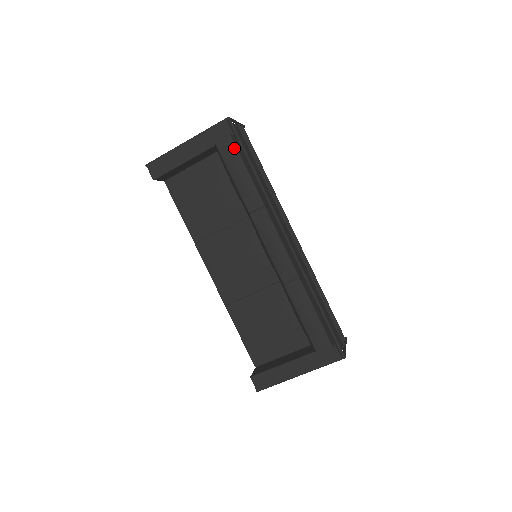
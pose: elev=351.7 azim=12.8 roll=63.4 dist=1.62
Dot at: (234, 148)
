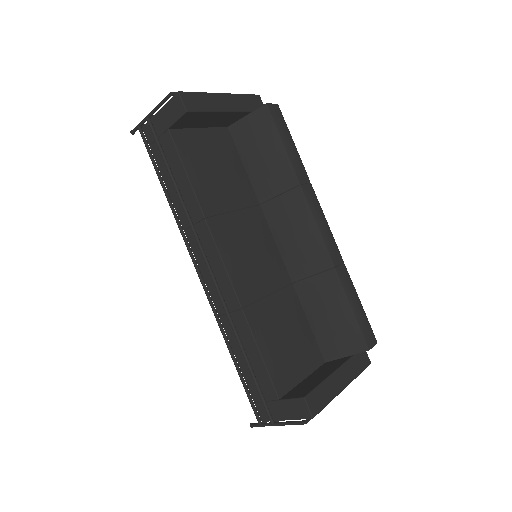
Dot at: (283, 118)
